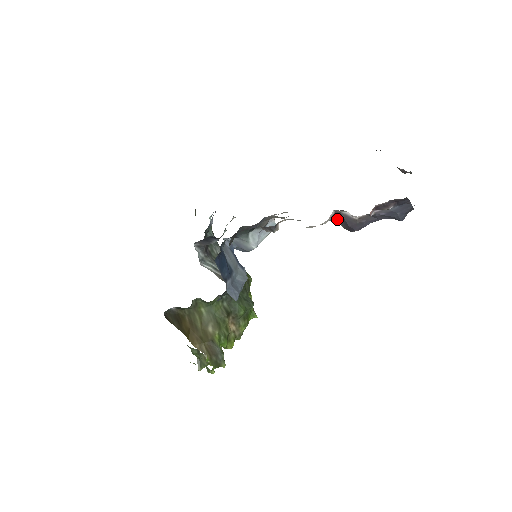
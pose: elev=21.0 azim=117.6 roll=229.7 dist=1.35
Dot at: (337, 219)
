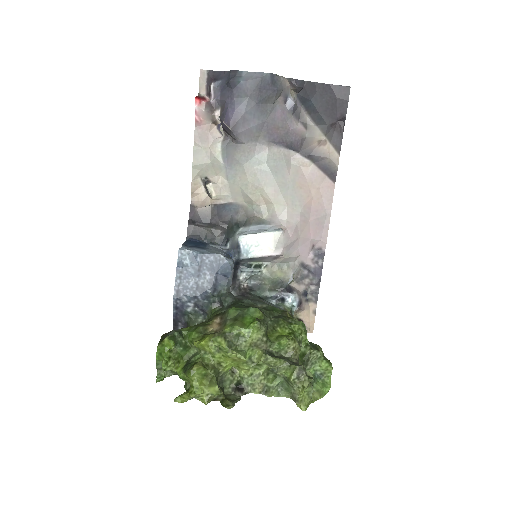
Dot at: (233, 139)
